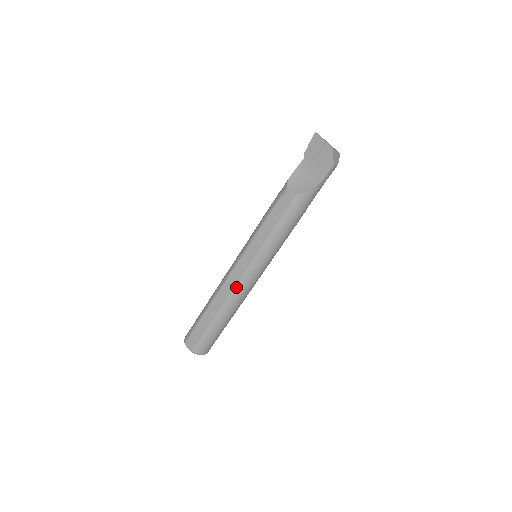
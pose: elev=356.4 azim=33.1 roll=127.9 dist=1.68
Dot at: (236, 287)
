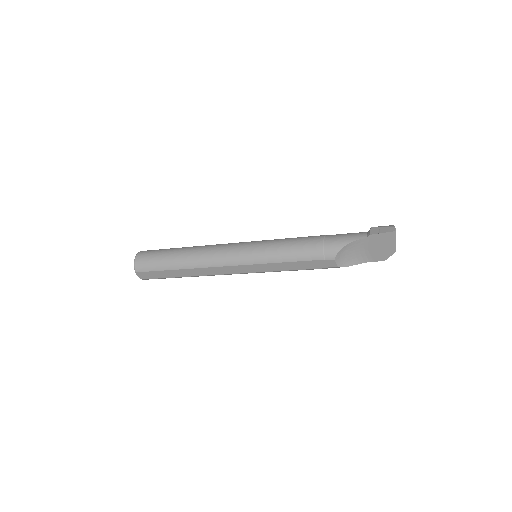
Dot at: occluded
